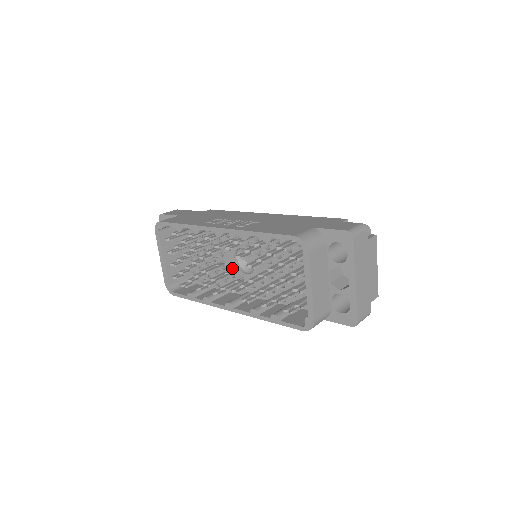
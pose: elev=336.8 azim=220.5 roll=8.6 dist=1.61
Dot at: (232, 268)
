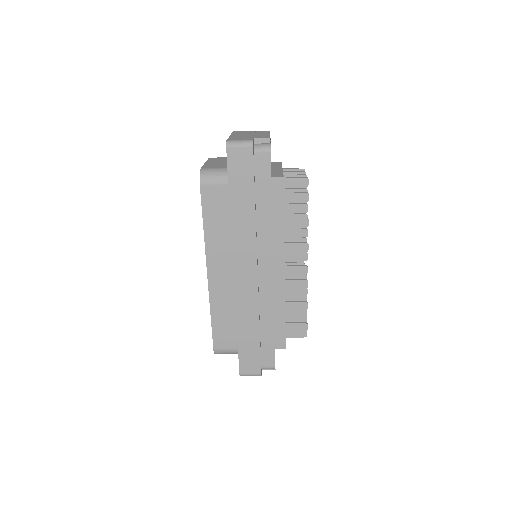
Dot at: occluded
